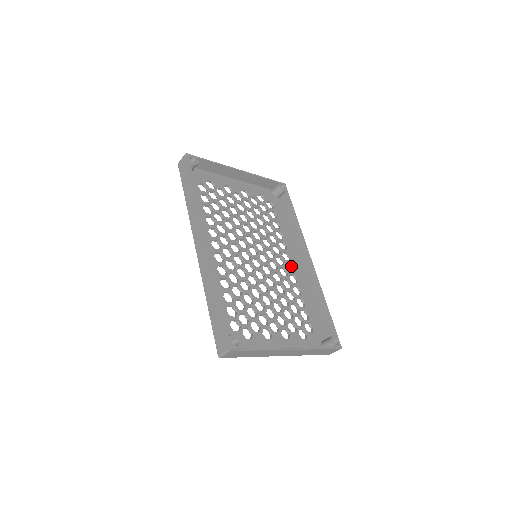
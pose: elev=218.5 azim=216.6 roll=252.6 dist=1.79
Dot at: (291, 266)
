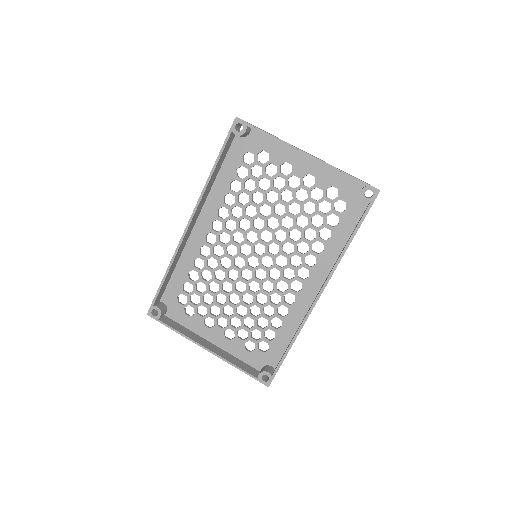
Dot at: (302, 285)
